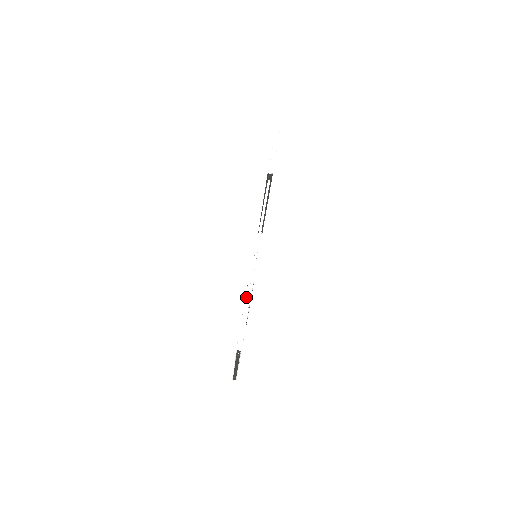
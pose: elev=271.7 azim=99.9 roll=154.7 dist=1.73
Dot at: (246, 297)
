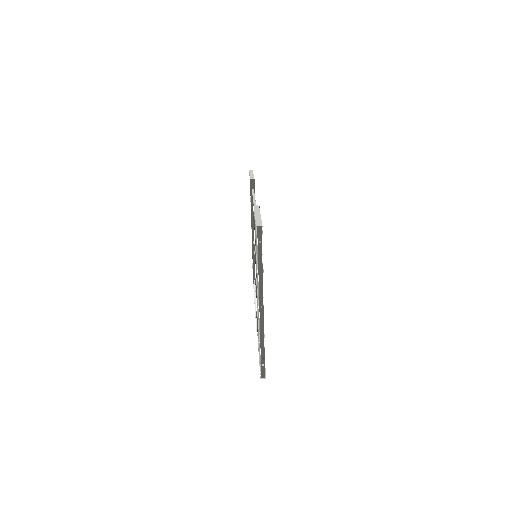
Dot at: (254, 210)
